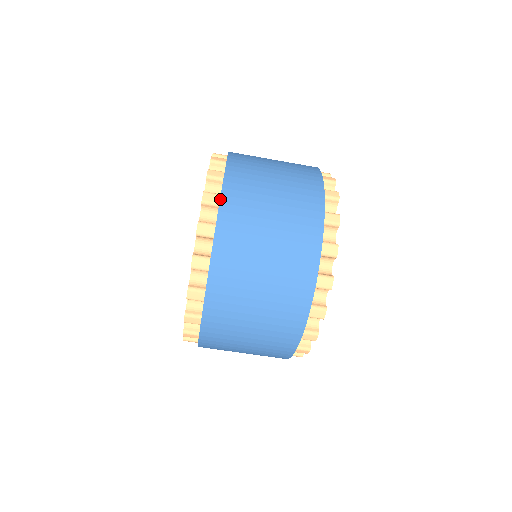
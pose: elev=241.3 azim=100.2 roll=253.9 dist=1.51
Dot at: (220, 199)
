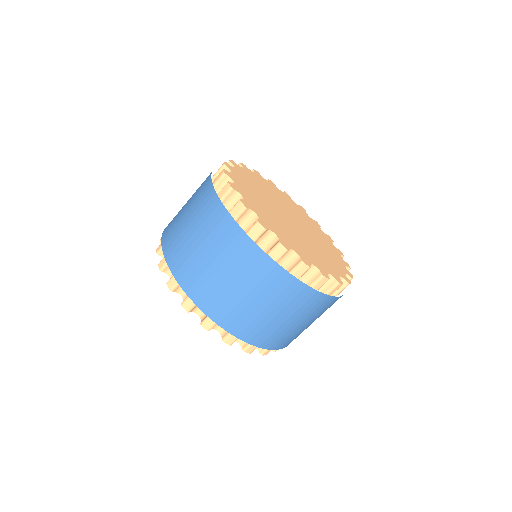
Dot at: (192, 302)
